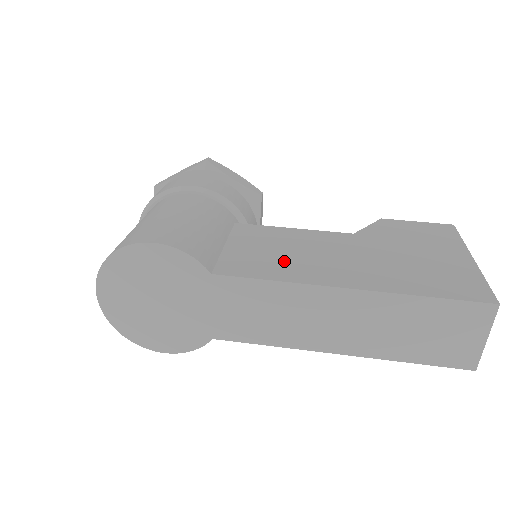
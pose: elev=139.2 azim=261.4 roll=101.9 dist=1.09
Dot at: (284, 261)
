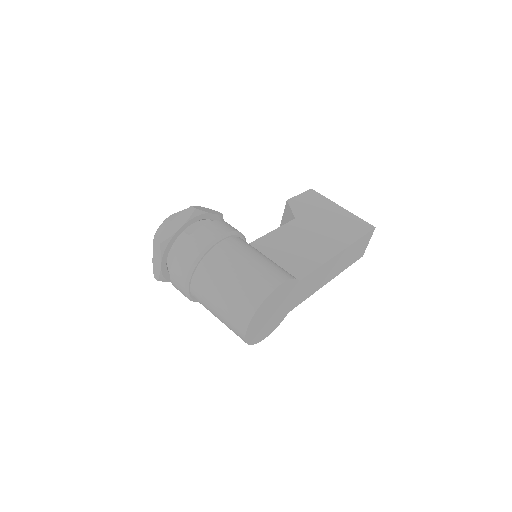
Dot at: (305, 254)
